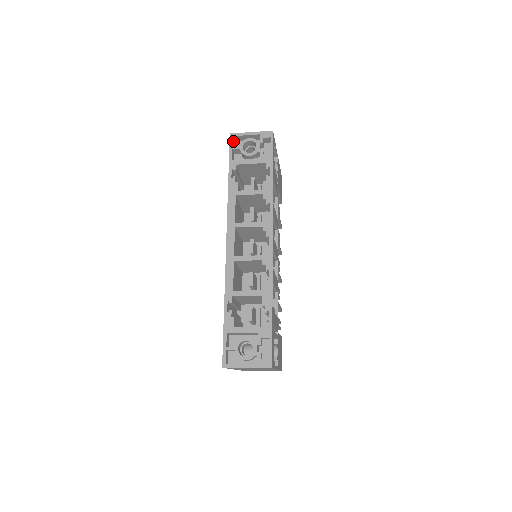
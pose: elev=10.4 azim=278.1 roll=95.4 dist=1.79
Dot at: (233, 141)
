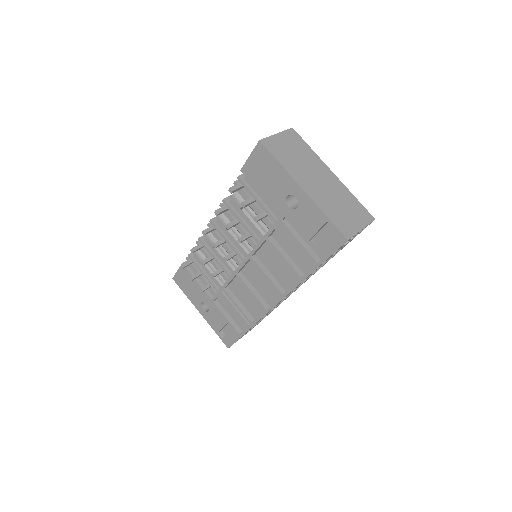
Dot at: (342, 240)
